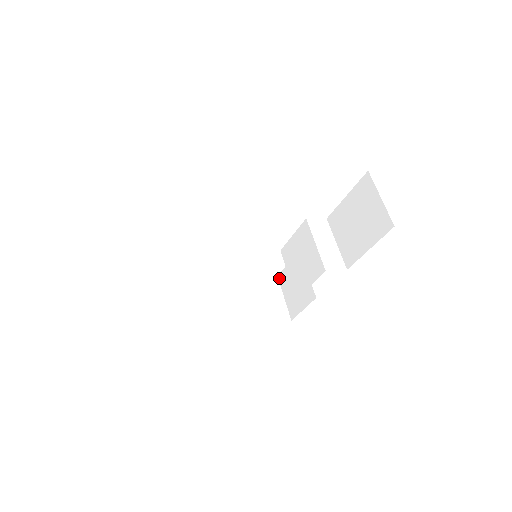
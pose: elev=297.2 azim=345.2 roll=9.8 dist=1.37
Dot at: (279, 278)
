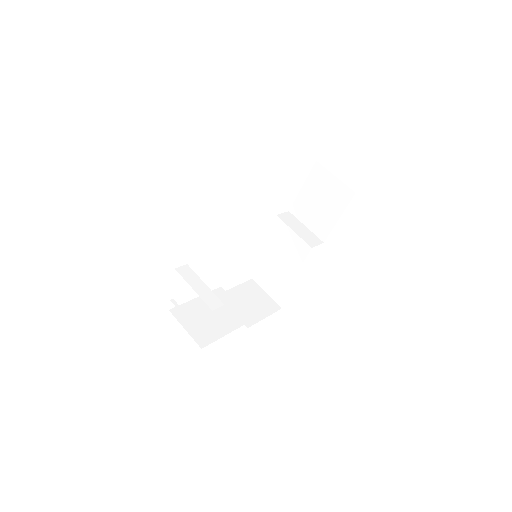
Dot at: (255, 279)
